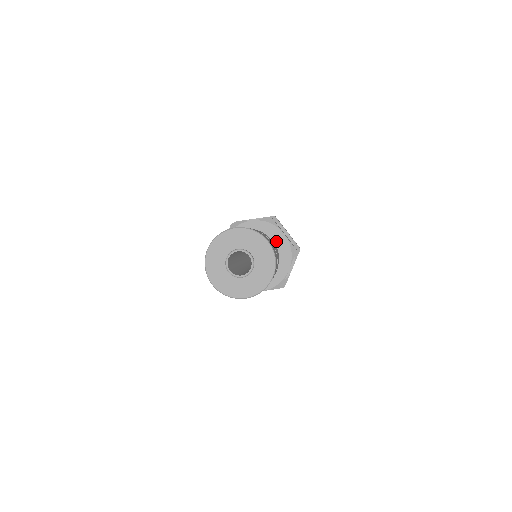
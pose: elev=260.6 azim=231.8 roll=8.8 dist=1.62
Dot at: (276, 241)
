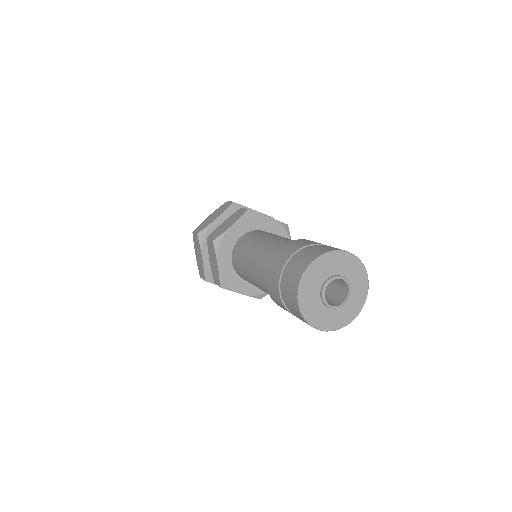
Dot at: (266, 229)
